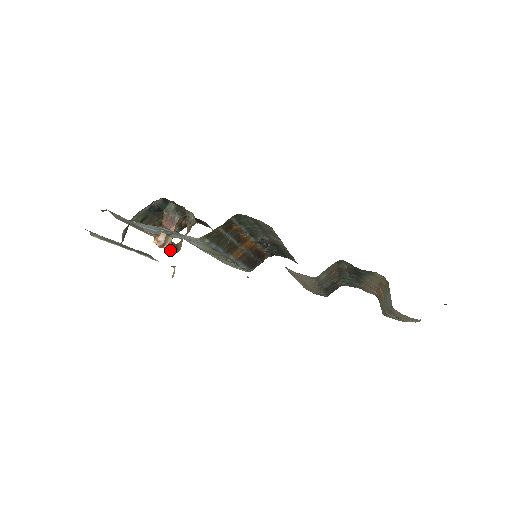
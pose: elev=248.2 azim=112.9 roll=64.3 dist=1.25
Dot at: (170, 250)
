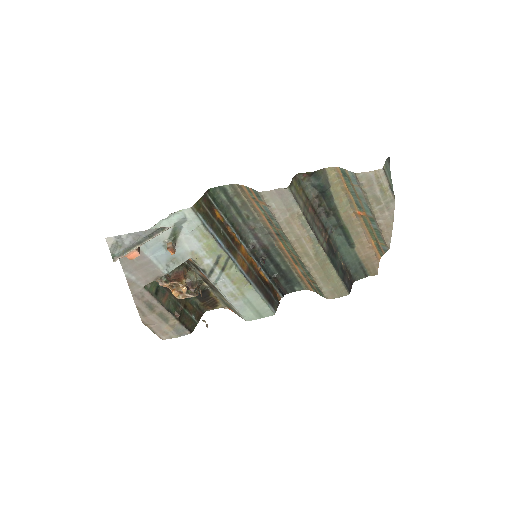
Dot at: (190, 296)
